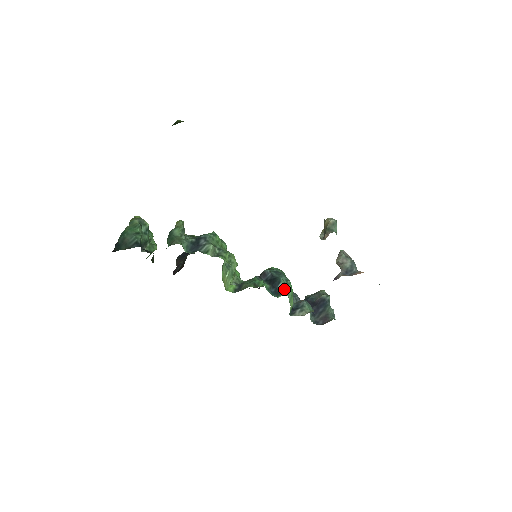
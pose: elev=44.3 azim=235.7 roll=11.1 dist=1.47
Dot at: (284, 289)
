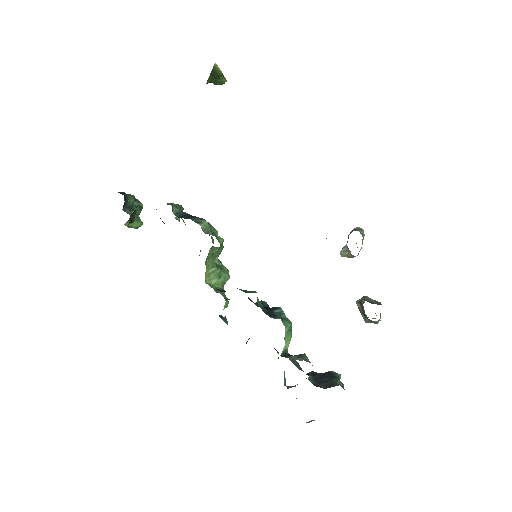
Dot at: (281, 316)
